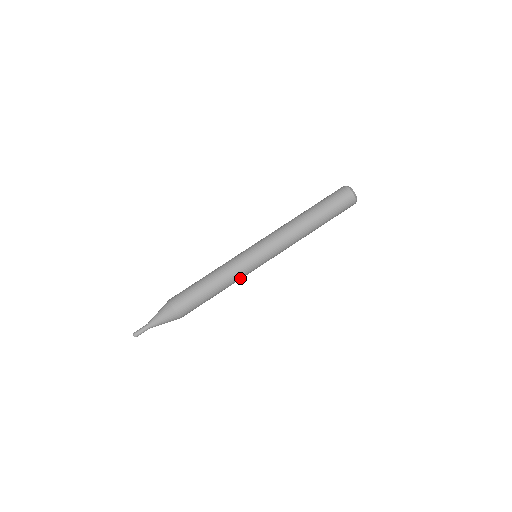
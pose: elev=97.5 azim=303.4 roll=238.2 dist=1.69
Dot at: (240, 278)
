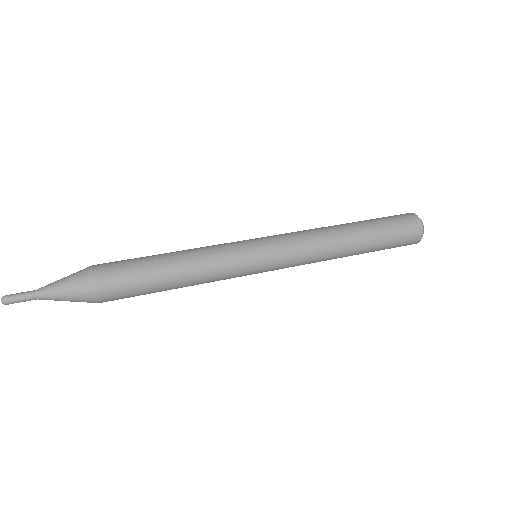
Dot at: (221, 275)
